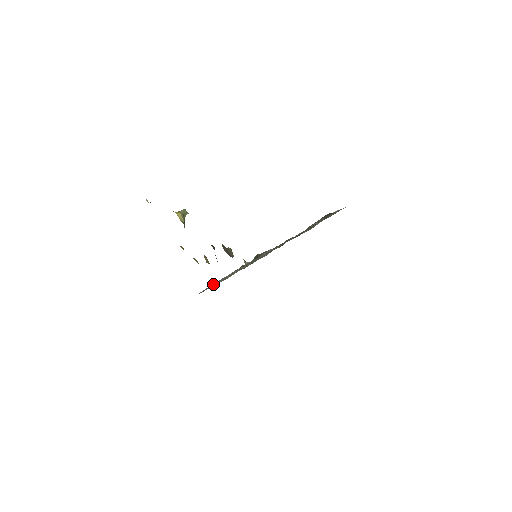
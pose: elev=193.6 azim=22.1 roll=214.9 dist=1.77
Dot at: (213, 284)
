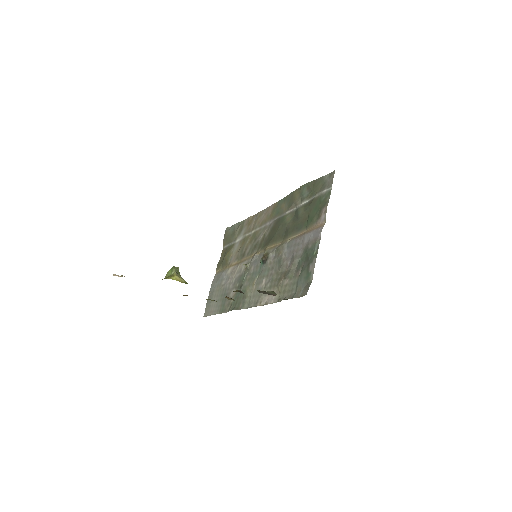
Dot at: (217, 295)
